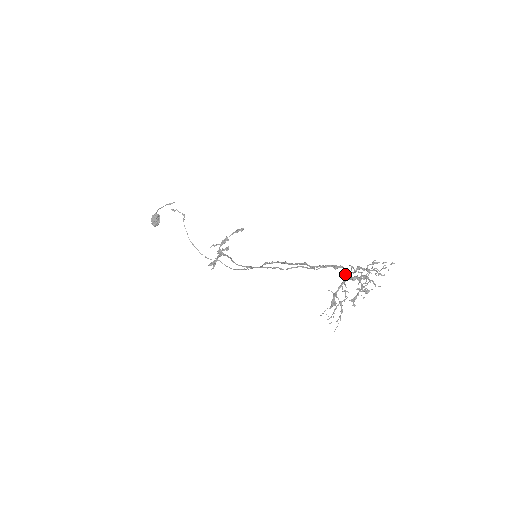
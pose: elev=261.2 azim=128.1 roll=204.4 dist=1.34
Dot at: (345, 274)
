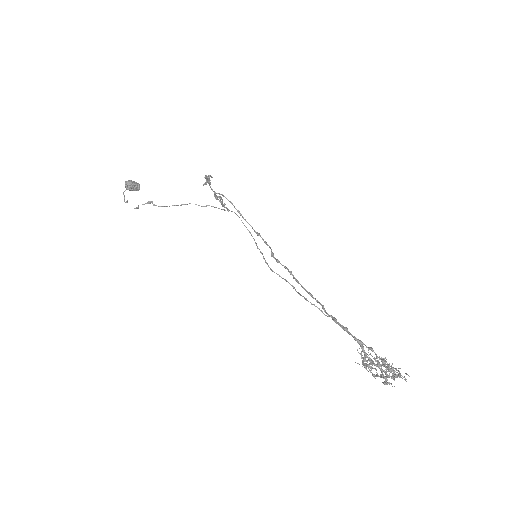
Dot at: (360, 346)
